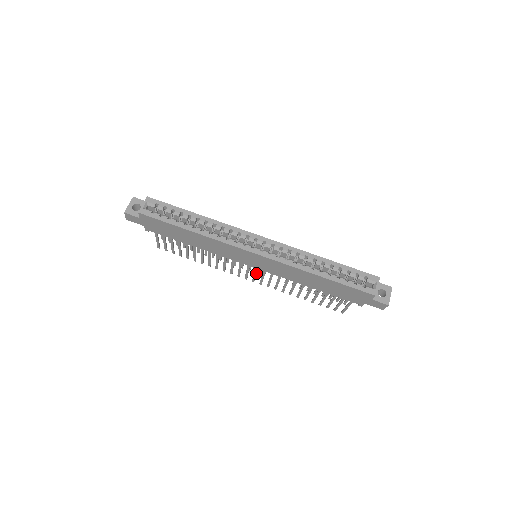
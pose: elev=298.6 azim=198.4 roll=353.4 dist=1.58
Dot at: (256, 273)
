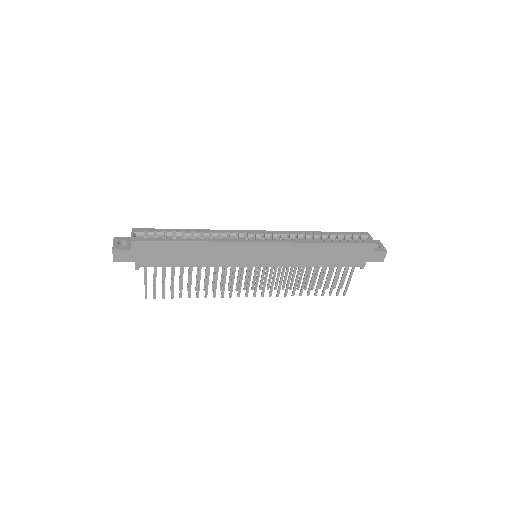
Dot at: (258, 279)
